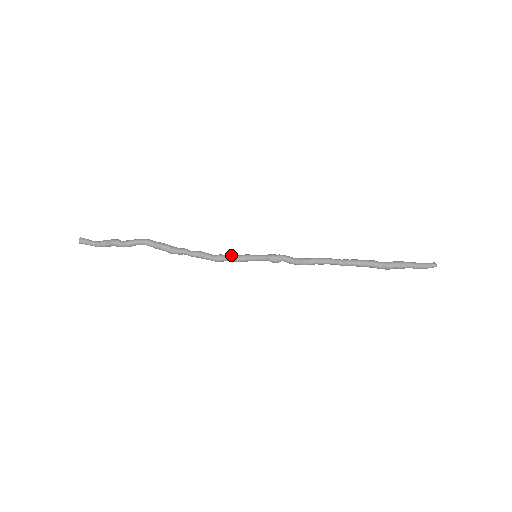
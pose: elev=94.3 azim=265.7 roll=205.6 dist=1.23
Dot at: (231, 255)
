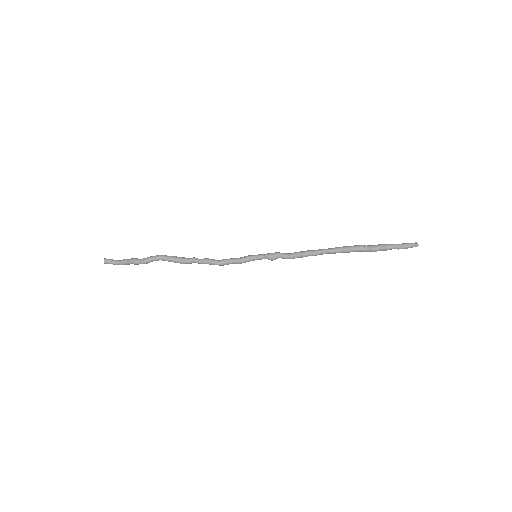
Dot at: (234, 259)
